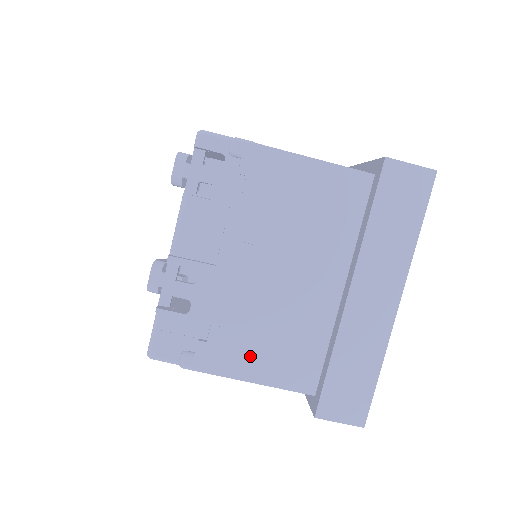
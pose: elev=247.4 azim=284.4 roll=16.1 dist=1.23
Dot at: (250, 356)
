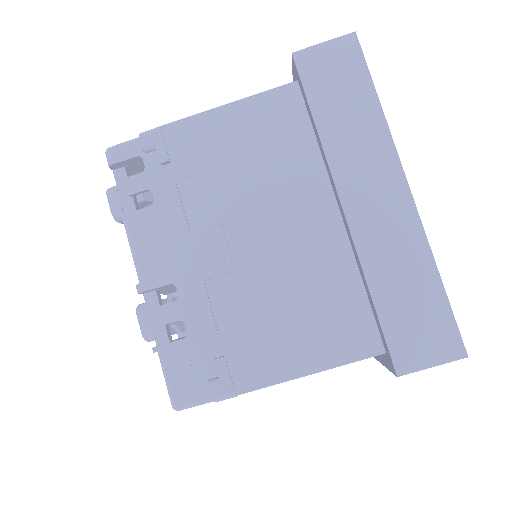
Dot at: (282, 346)
